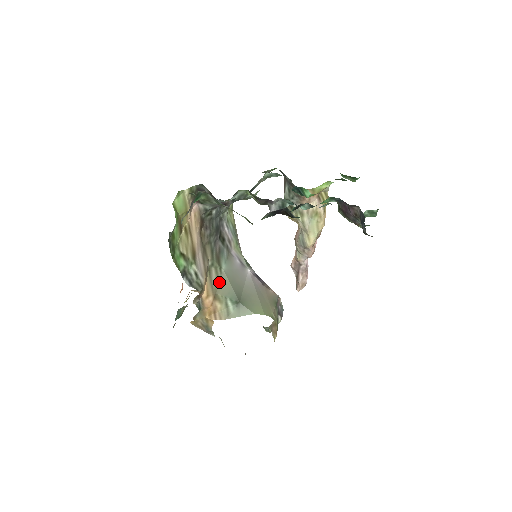
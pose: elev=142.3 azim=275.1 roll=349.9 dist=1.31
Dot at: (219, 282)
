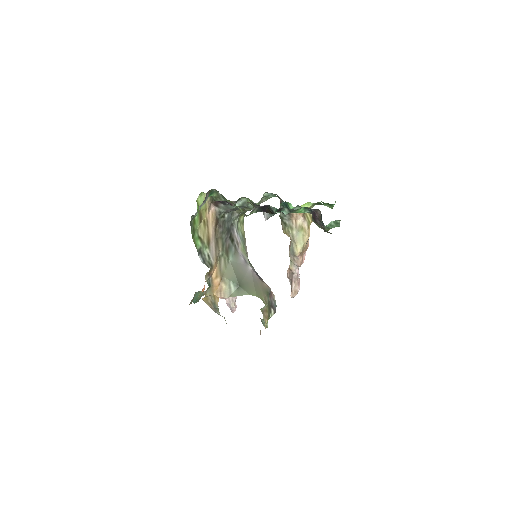
Dot at: (226, 269)
